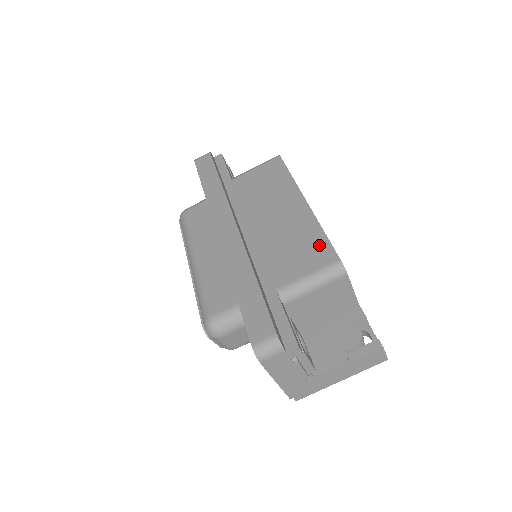
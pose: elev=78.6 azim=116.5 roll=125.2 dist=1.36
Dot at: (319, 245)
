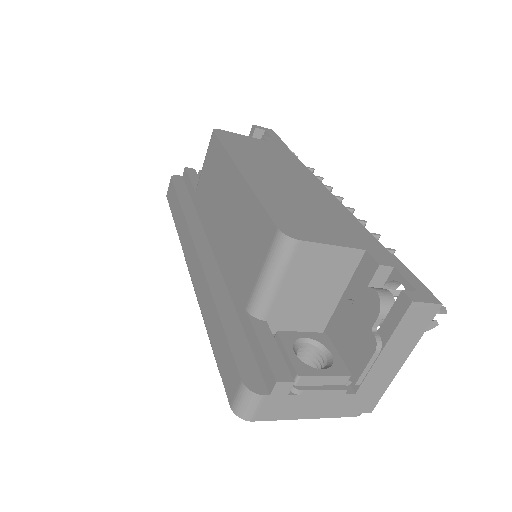
Dot at: (259, 222)
